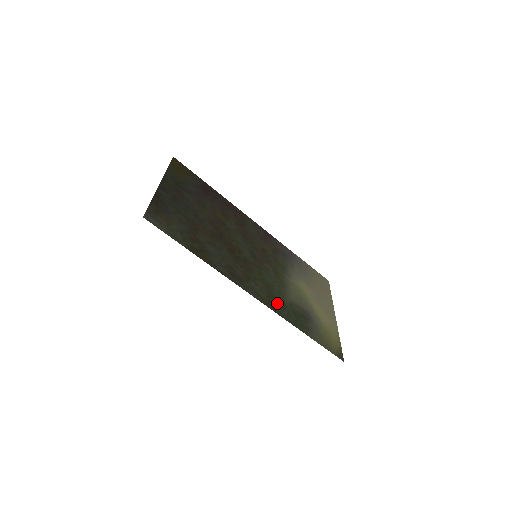
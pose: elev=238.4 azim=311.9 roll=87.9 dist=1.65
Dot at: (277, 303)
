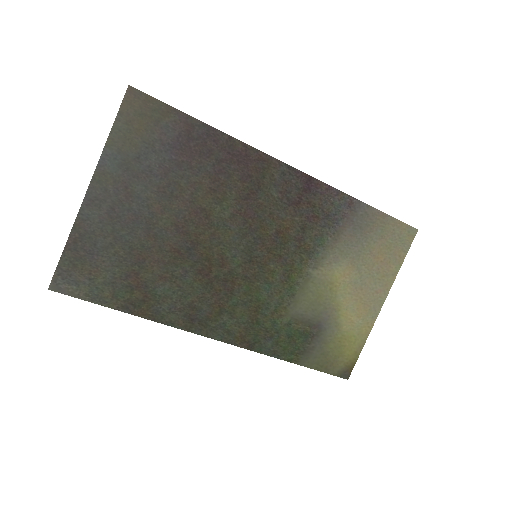
Dot at: (261, 332)
